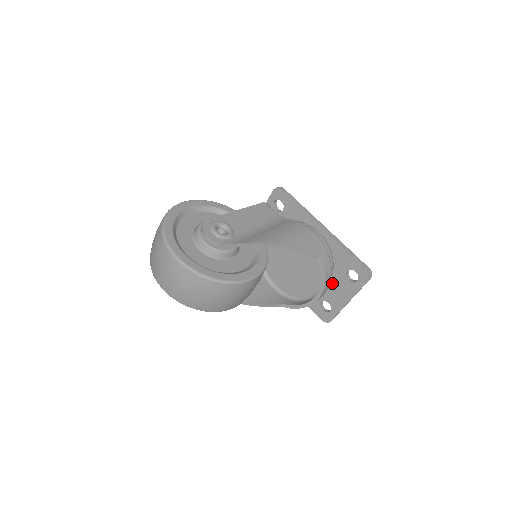
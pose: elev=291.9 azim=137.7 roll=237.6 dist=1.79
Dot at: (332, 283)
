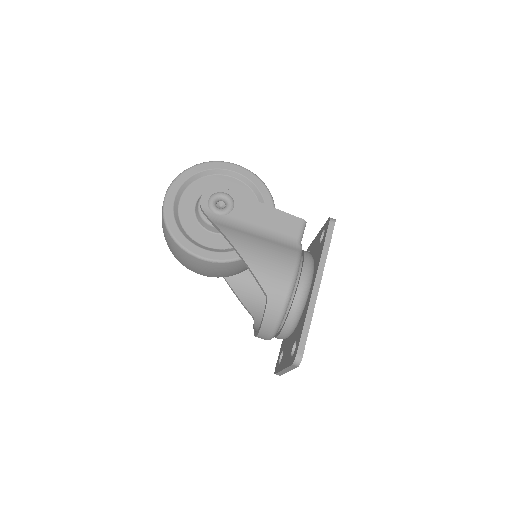
Dot at: (290, 341)
